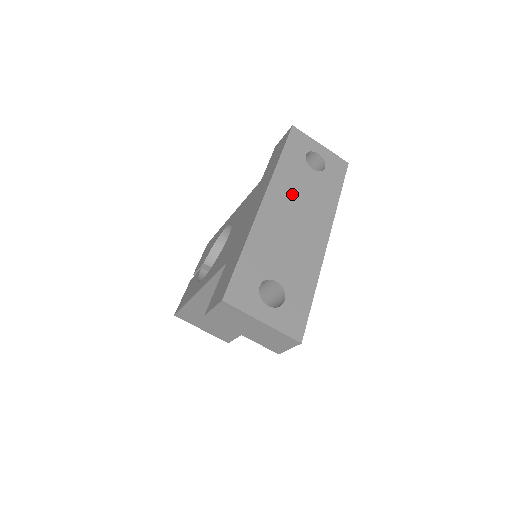
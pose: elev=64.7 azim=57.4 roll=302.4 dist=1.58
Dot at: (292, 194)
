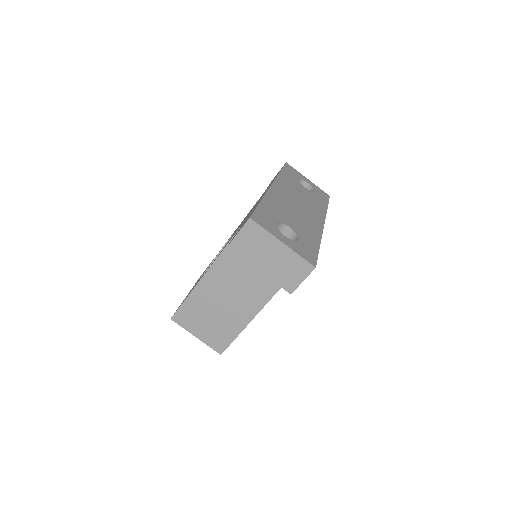
Dot at: (292, 192)
